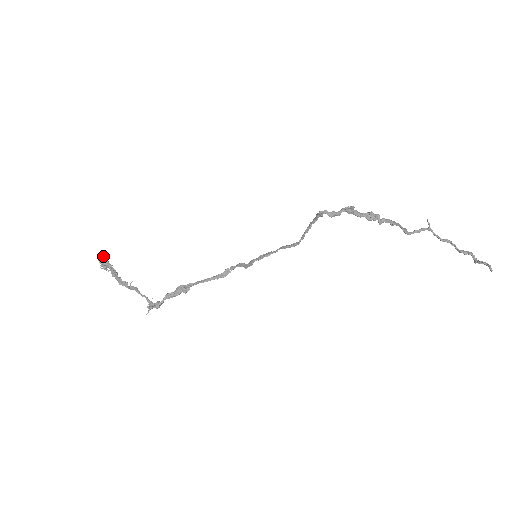
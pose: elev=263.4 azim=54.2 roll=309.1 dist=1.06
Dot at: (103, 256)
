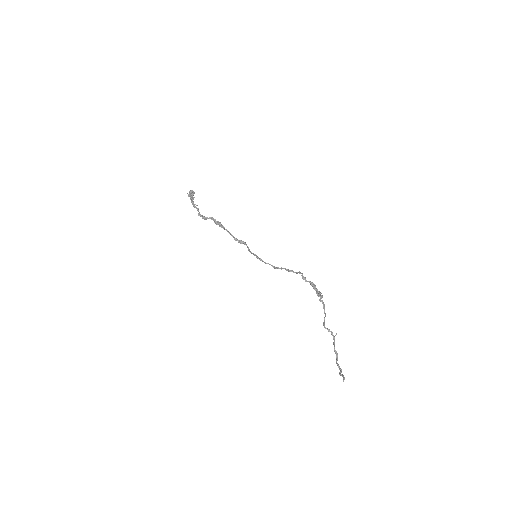
Dot at: occluded
